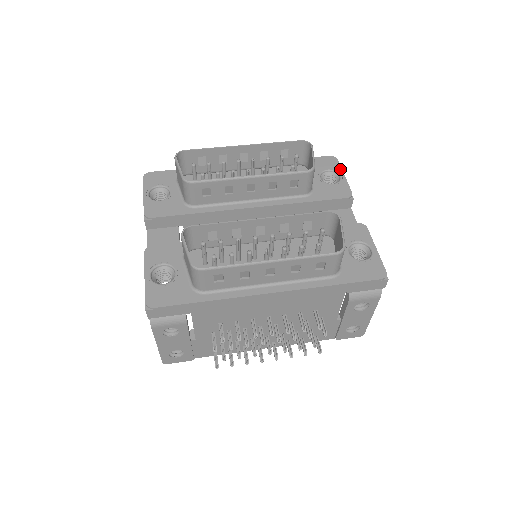
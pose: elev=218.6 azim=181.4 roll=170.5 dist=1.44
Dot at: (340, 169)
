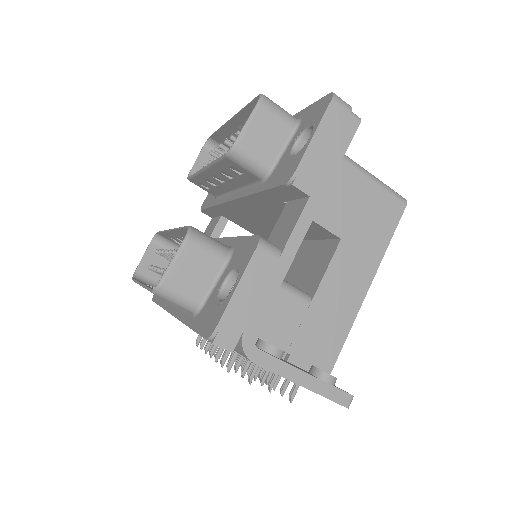
Dot at: (319, 121)
